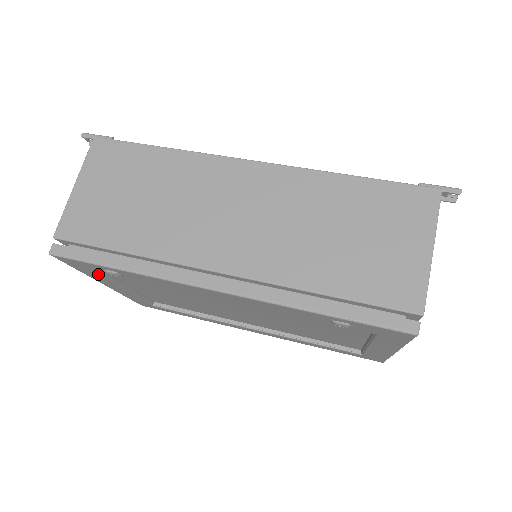
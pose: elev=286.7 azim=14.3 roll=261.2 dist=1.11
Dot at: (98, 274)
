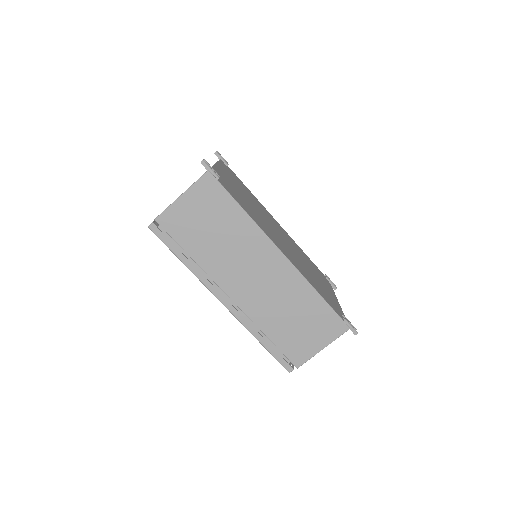
Dot at: occluded
